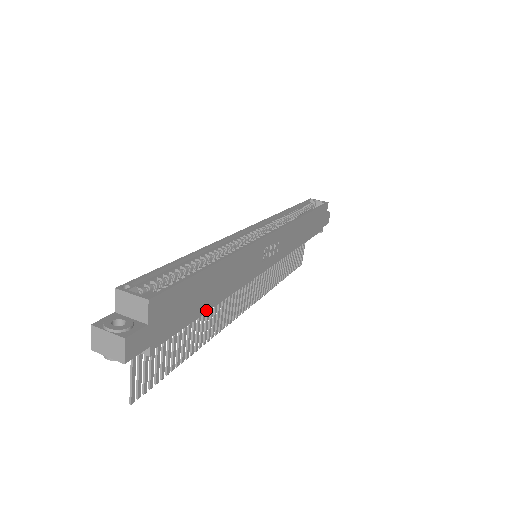
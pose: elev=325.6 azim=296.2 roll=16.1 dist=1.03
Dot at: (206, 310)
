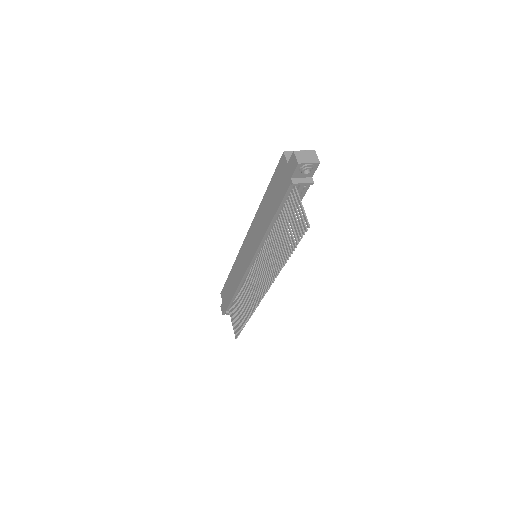
Dot at: occluded
